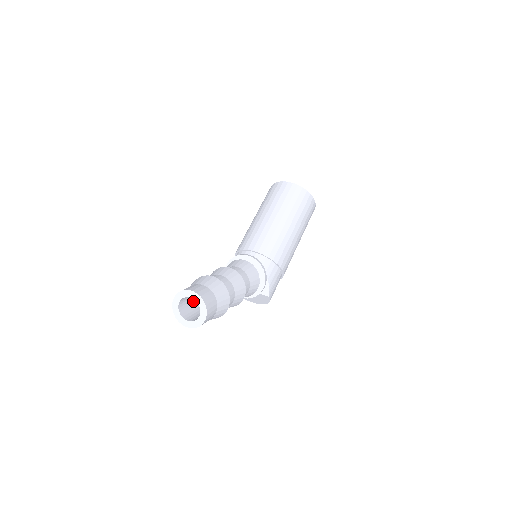
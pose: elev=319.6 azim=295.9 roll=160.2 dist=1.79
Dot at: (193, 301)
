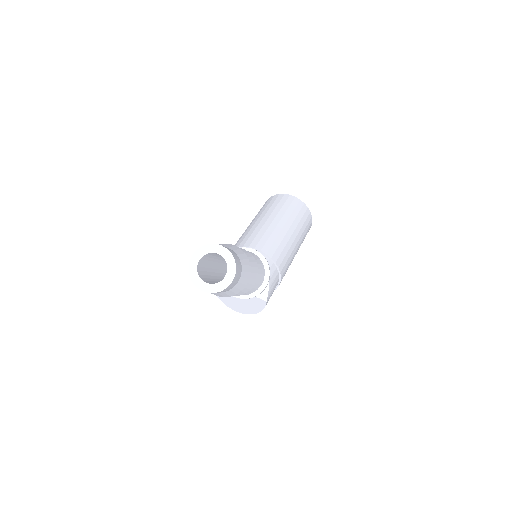
Dot at: (206, 269)
